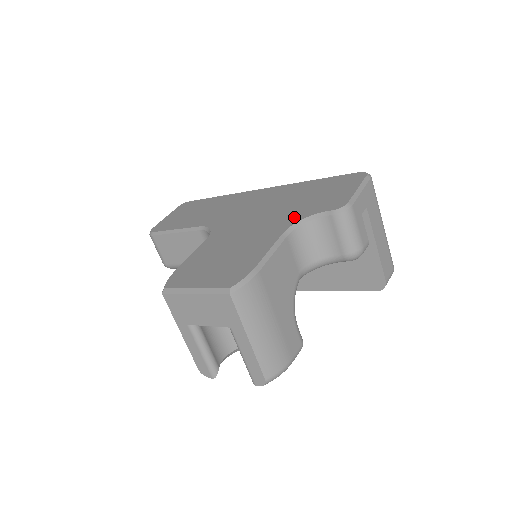
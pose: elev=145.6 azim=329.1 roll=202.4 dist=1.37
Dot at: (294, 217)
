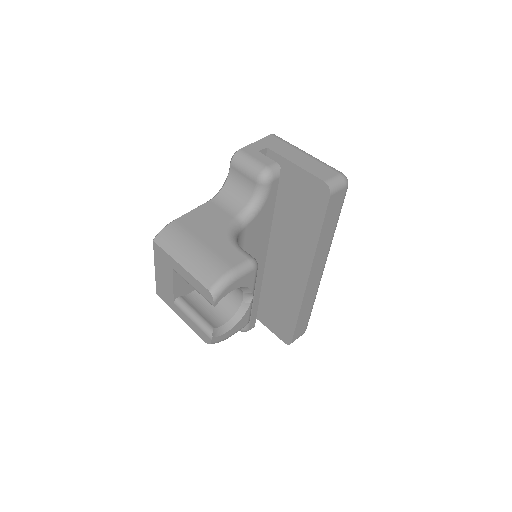
Dot at: occluded
